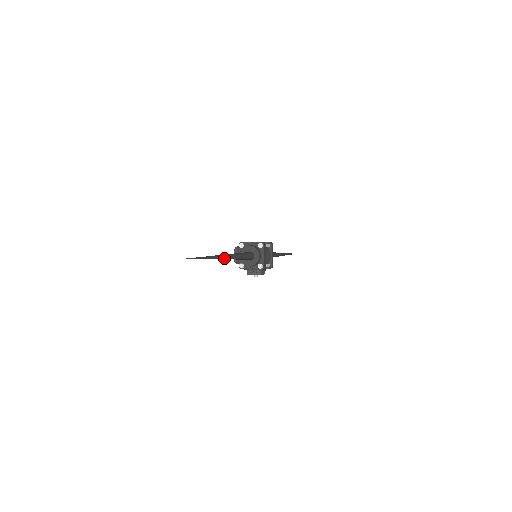
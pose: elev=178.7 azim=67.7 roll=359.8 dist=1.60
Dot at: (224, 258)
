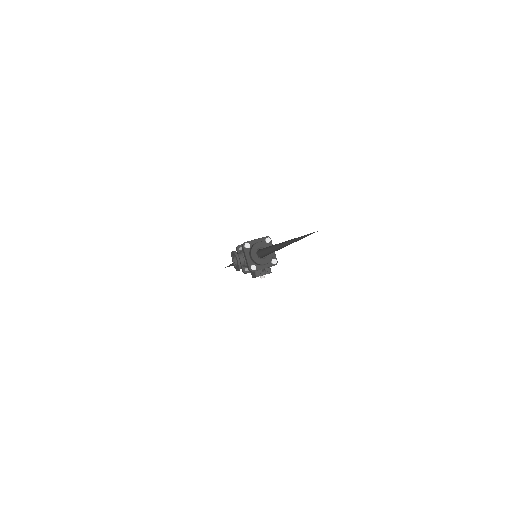
Dot at: occluded
